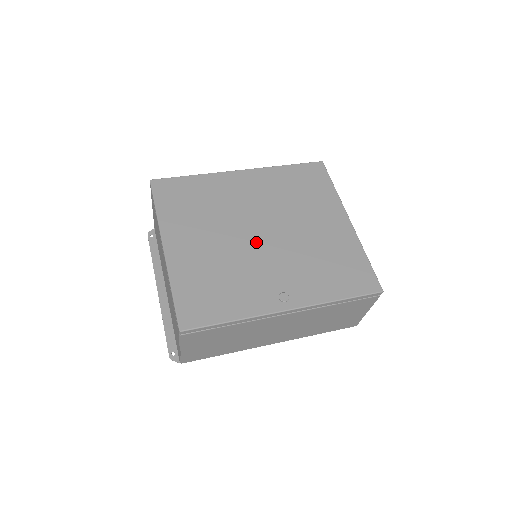
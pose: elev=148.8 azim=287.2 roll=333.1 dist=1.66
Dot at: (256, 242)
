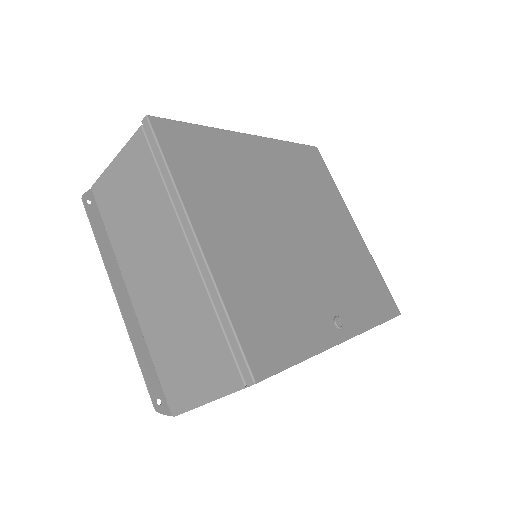
Dot at: (294, 243)
